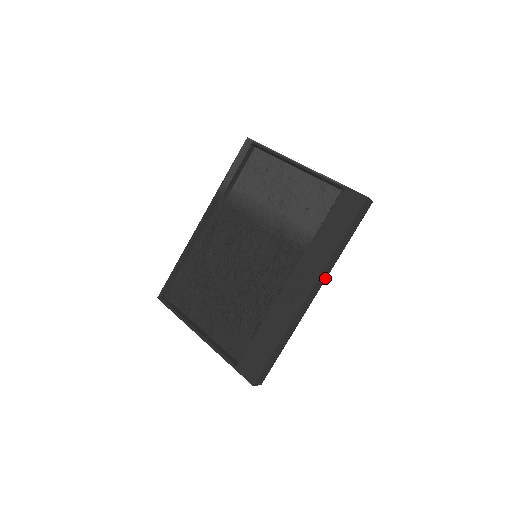
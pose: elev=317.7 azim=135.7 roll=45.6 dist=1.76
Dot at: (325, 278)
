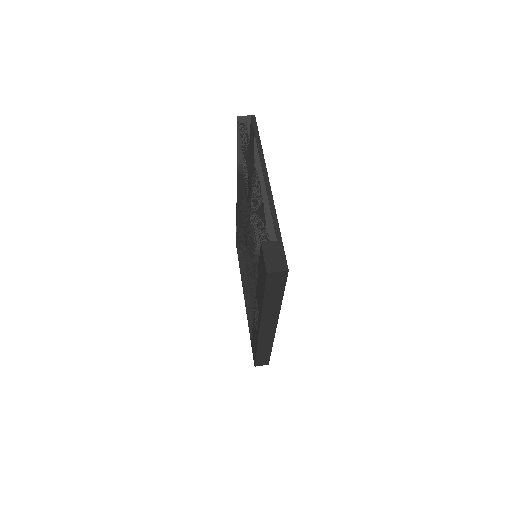
Dot at: (276, 319)
